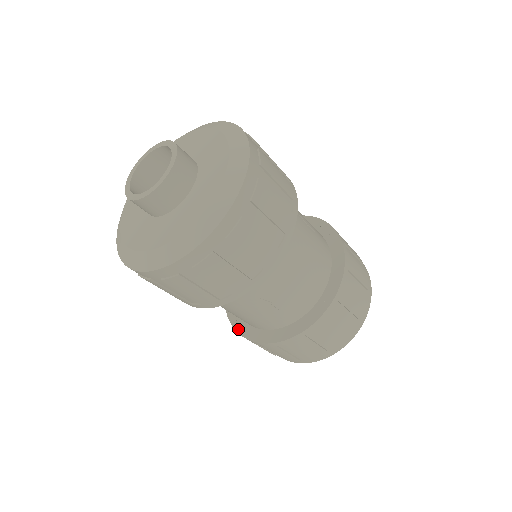
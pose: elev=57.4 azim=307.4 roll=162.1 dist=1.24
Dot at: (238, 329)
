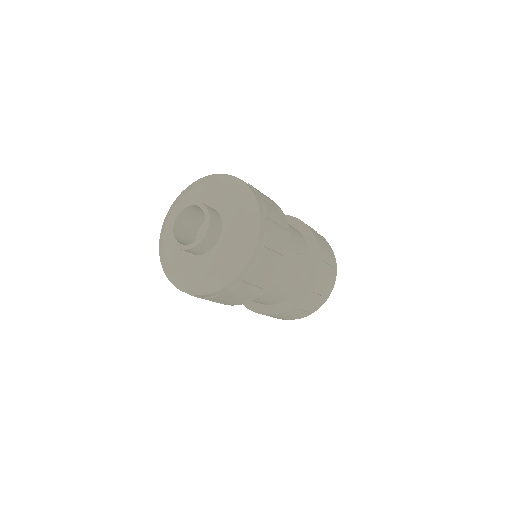
Dot at: occluded
